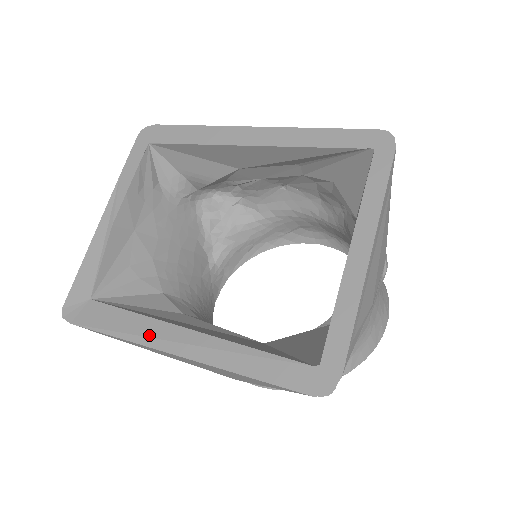
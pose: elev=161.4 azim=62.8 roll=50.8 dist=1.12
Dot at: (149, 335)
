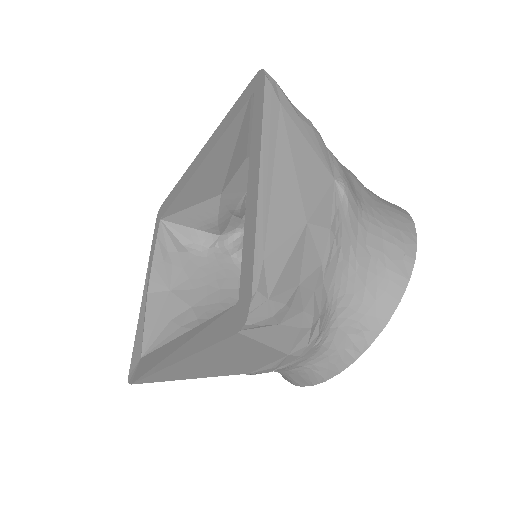
Dot at: (160, 360)
